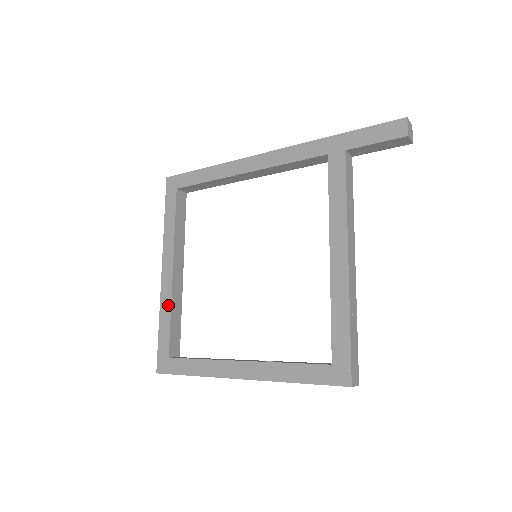
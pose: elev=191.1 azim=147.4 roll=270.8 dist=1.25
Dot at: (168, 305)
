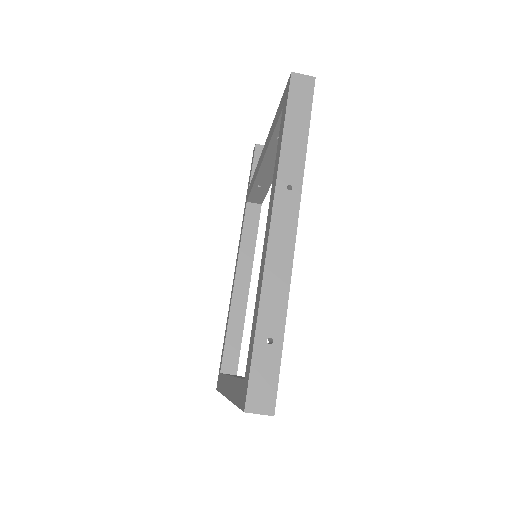
Dot at: (233, 383)
